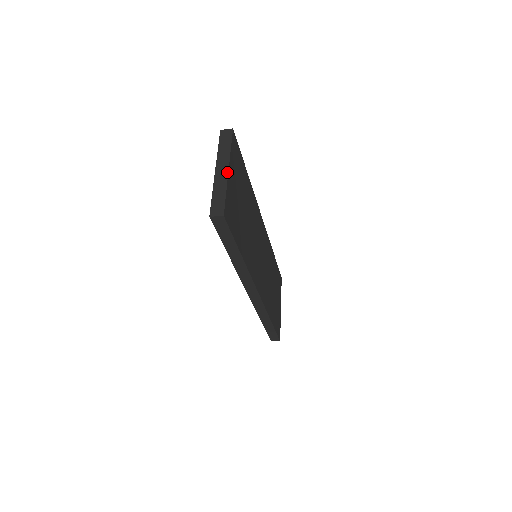
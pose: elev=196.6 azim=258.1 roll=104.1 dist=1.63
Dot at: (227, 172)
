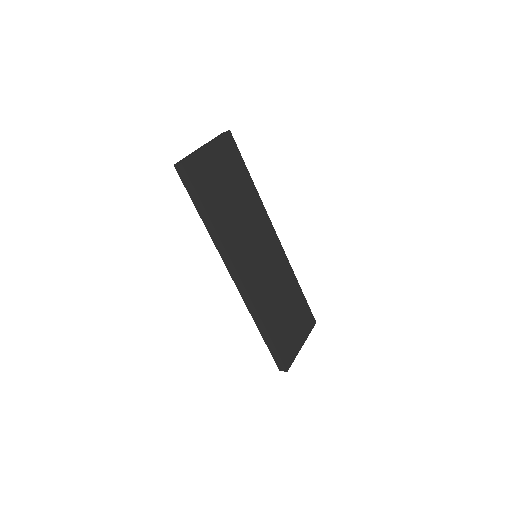
Dot at: (205, 146)
